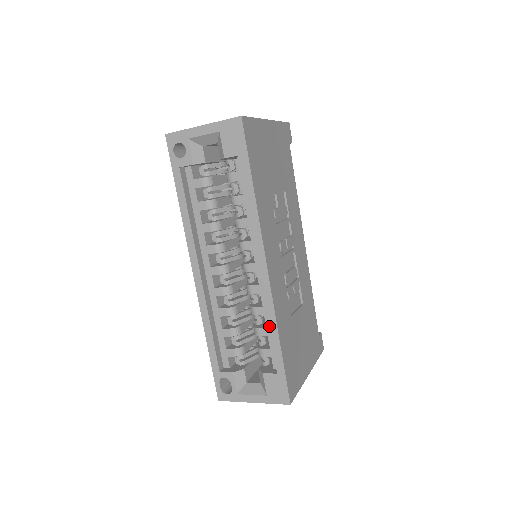
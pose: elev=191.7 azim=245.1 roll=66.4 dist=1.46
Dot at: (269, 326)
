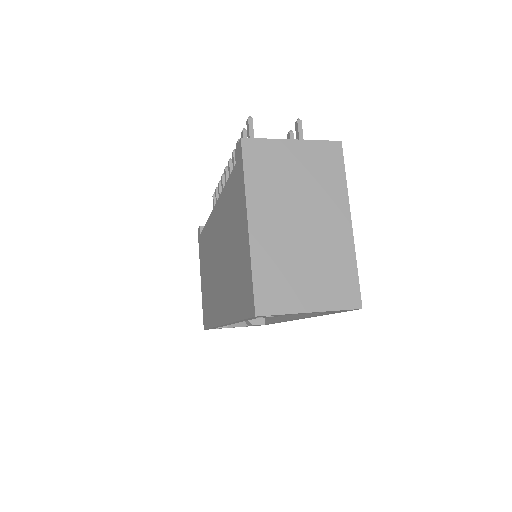
Dot at: occluded
